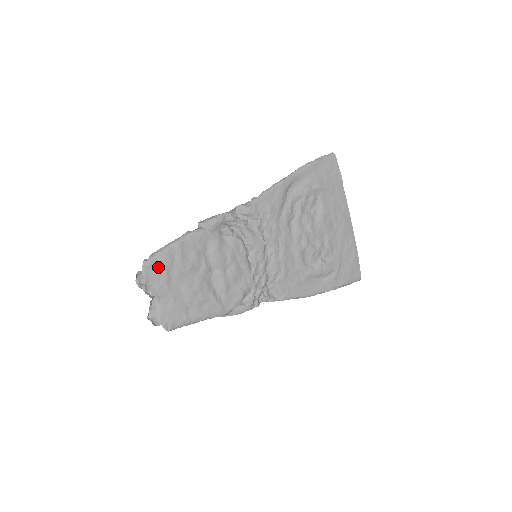
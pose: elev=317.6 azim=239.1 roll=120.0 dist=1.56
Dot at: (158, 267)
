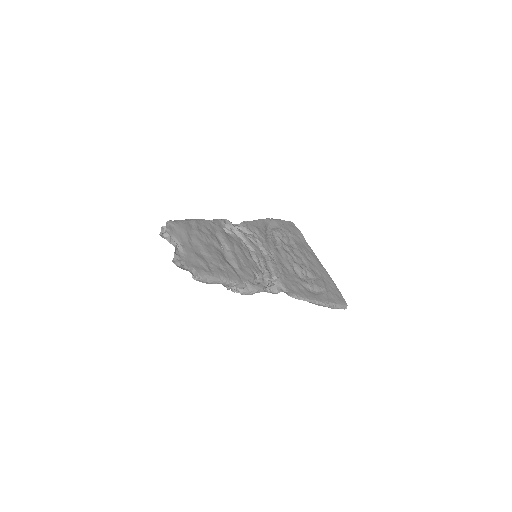
Dot at: (180, 227)
